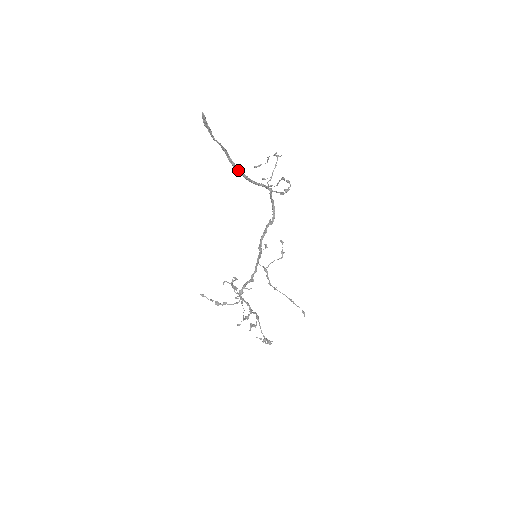
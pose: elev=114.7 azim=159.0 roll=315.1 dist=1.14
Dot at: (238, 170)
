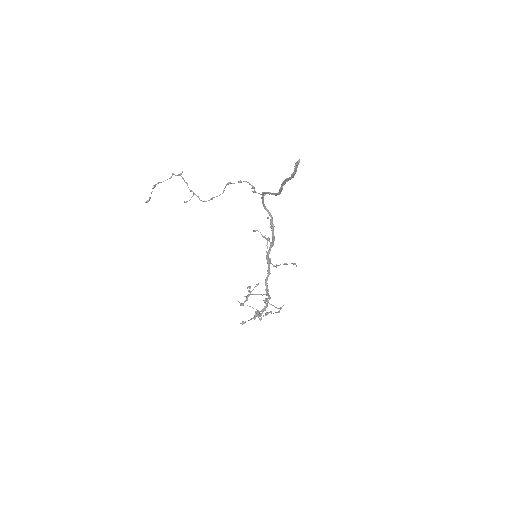
Dot at: (281, 191)
